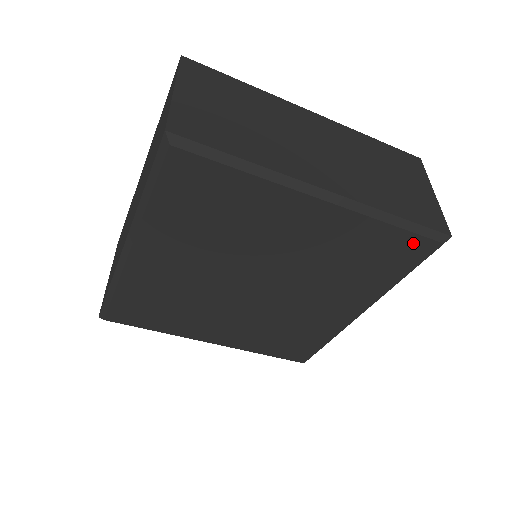
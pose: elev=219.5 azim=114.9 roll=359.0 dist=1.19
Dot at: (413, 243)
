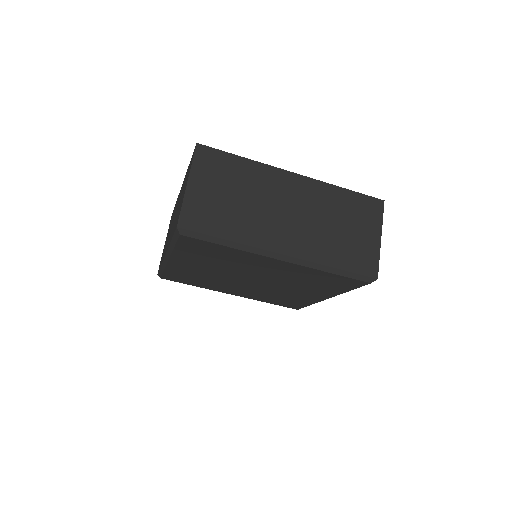
Dot at: (349, 280)
